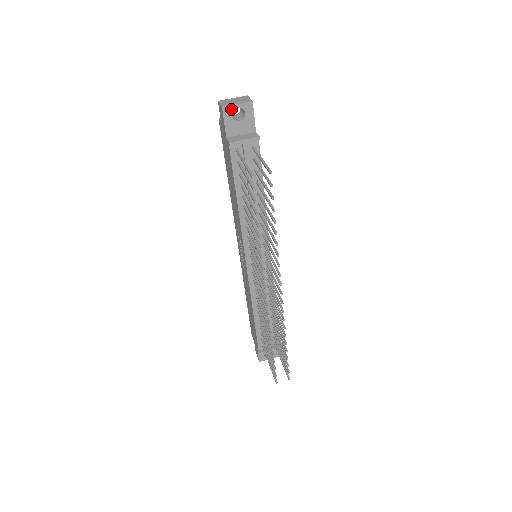
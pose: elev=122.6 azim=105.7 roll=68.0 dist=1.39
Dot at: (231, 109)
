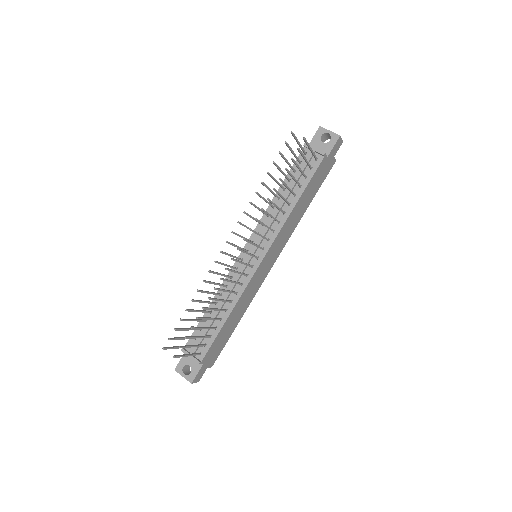
Dot at: (324, 131)
